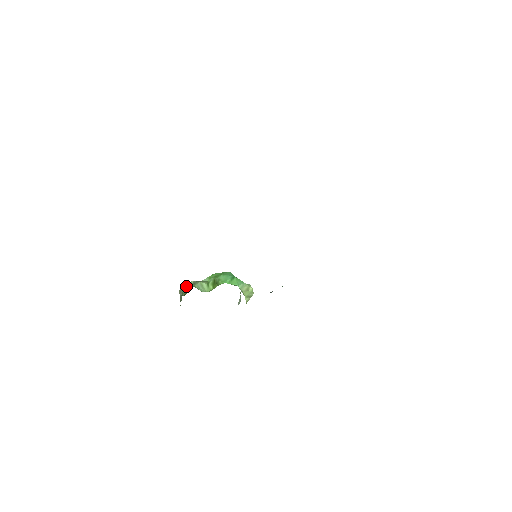
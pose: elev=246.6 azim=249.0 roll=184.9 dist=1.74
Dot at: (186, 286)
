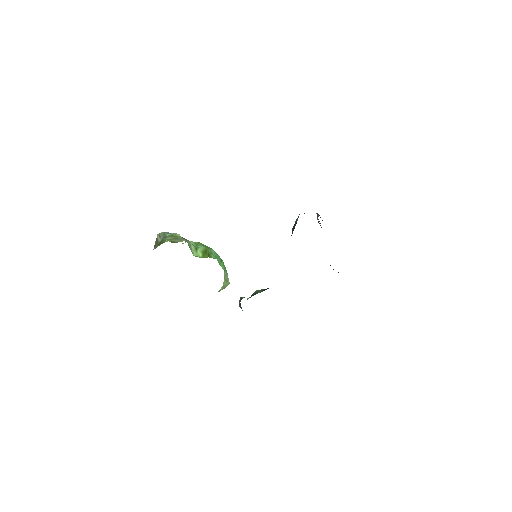
Dot at: (170, 234)
